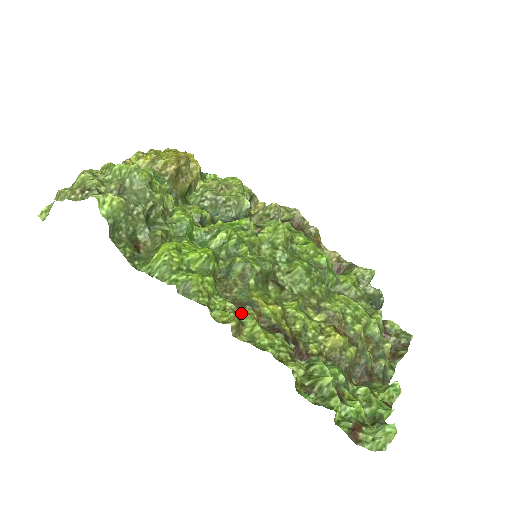
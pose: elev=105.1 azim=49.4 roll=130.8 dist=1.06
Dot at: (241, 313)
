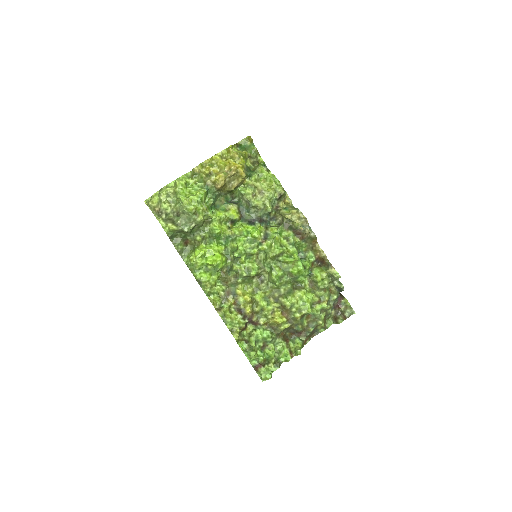
Dot at: (225, 299)
